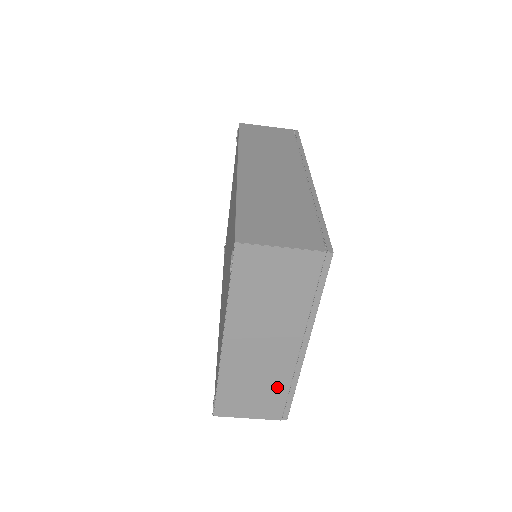
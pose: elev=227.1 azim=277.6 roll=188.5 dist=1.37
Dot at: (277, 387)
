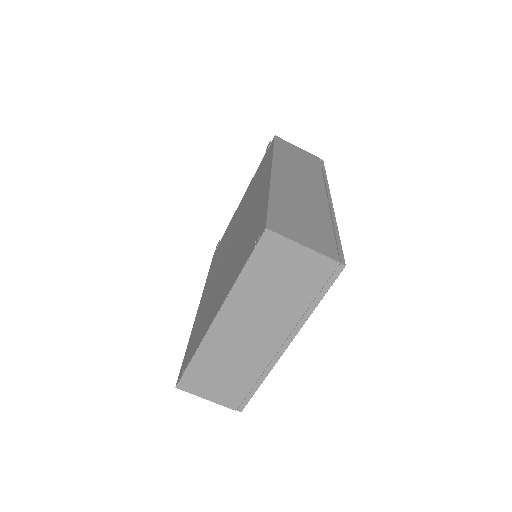
Dot at: (246, 376)
